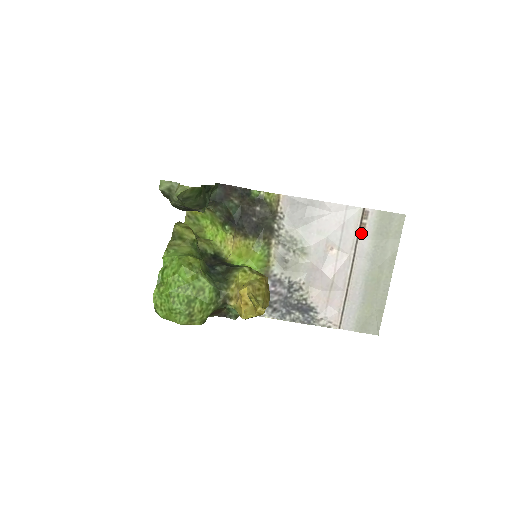
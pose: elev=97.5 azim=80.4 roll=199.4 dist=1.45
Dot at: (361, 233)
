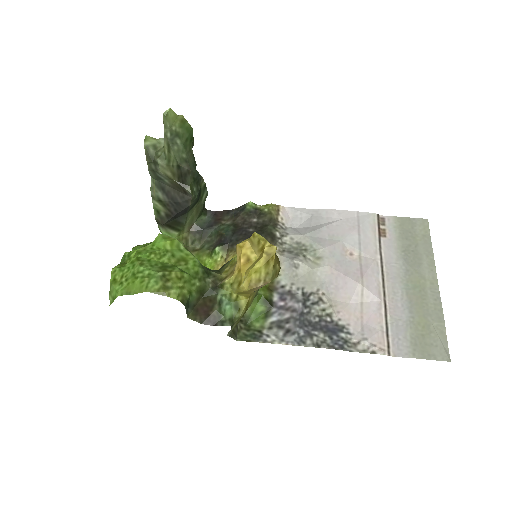
Dot at: (382, 239)
